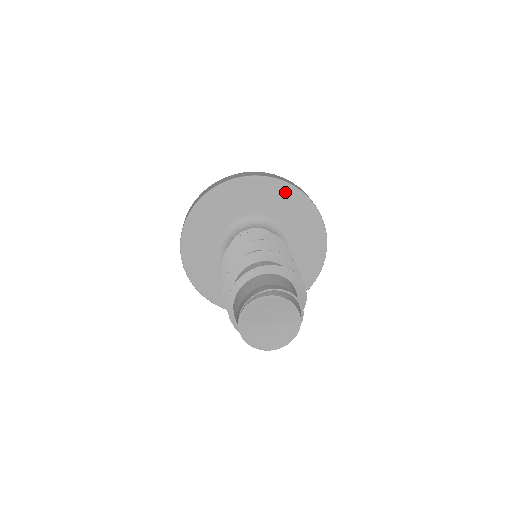
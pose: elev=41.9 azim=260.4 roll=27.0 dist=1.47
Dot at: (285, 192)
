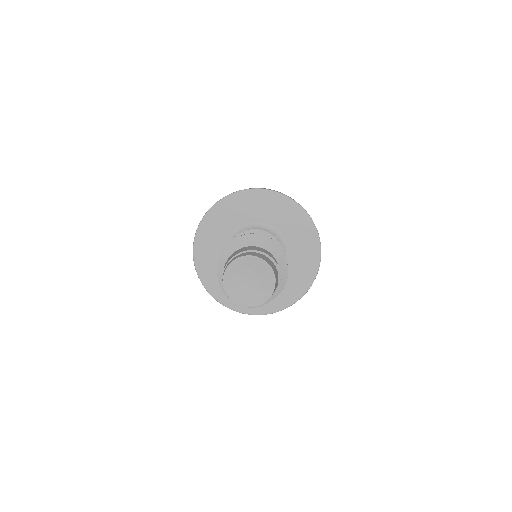
Dot at: (245, 198)
